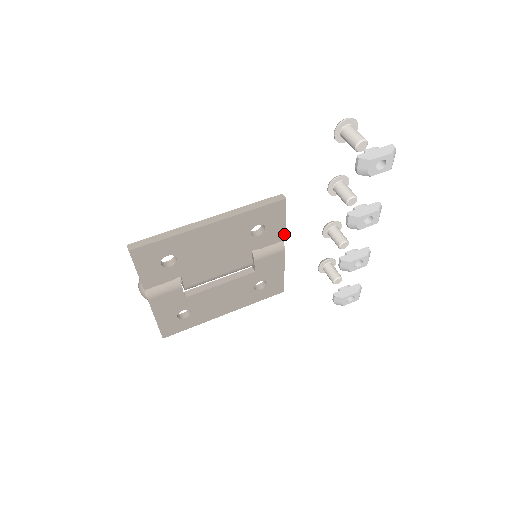
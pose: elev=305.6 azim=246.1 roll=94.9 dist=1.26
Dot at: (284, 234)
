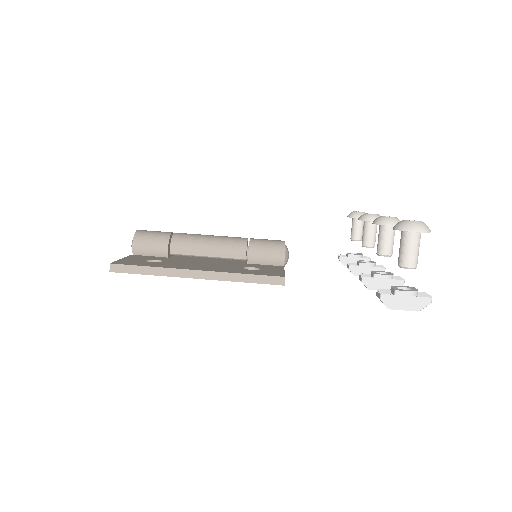
Dot at: occluded
